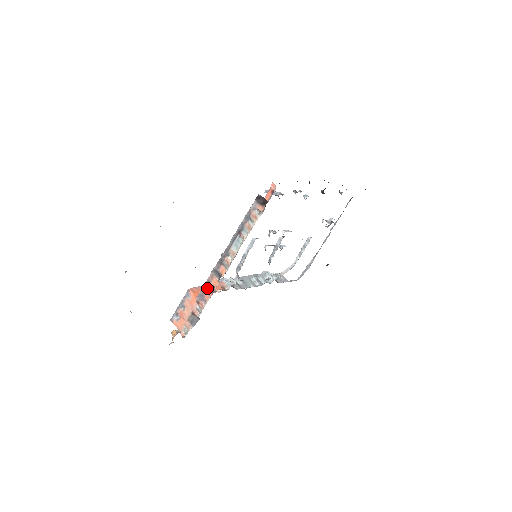
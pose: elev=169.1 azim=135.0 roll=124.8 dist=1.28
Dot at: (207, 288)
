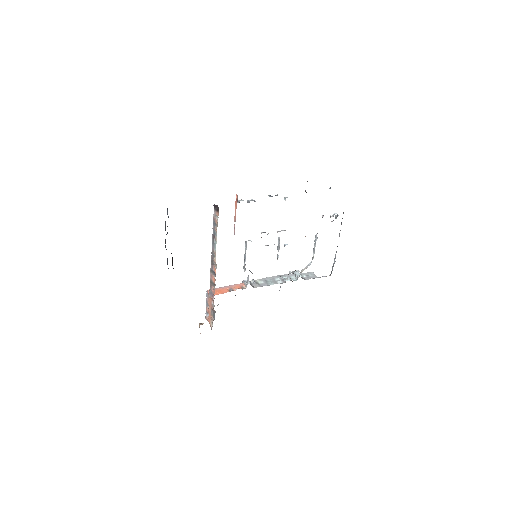
Dot at: (212, 286)
